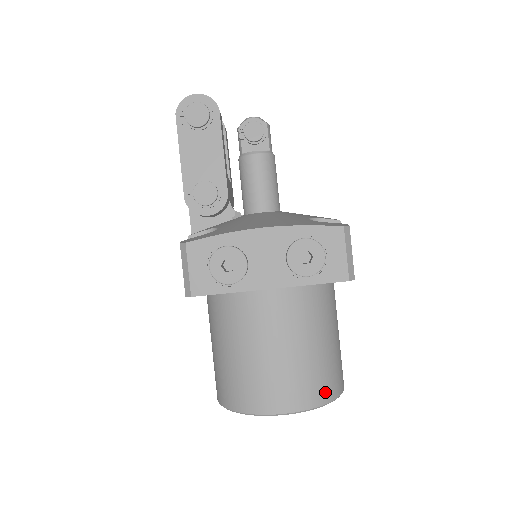
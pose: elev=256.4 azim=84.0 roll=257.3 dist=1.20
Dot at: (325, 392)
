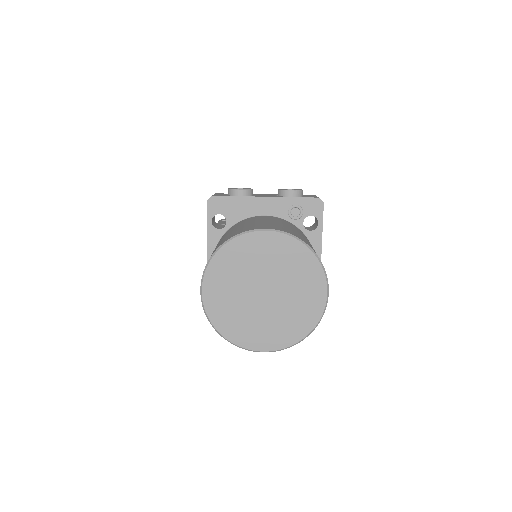
Dot at: occluded
